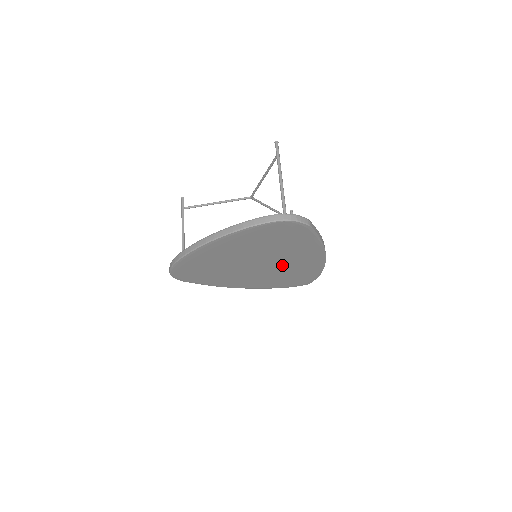
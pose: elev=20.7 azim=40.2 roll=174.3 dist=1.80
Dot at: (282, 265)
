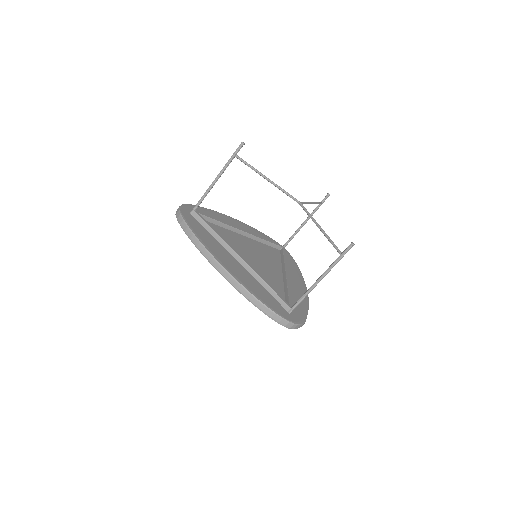
Dot at: occluded
